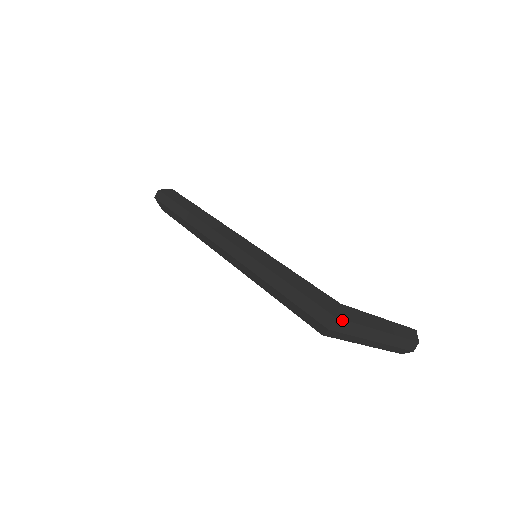
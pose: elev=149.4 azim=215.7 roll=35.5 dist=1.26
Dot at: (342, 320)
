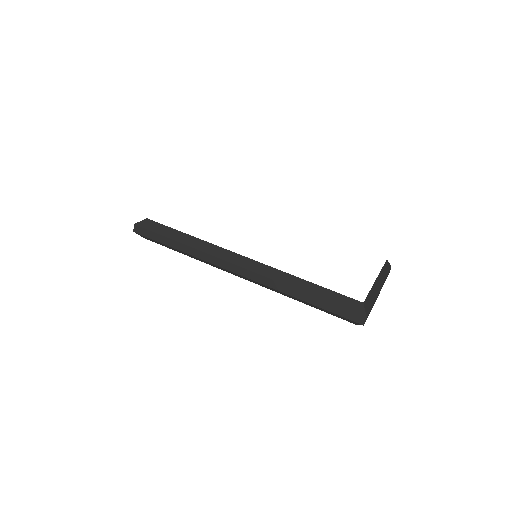
Dot at: (368, 314)
